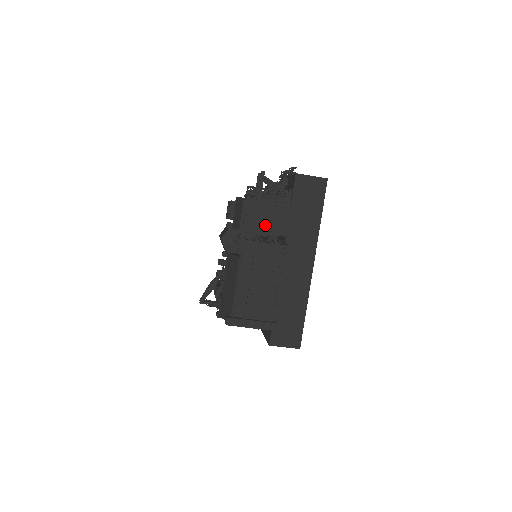
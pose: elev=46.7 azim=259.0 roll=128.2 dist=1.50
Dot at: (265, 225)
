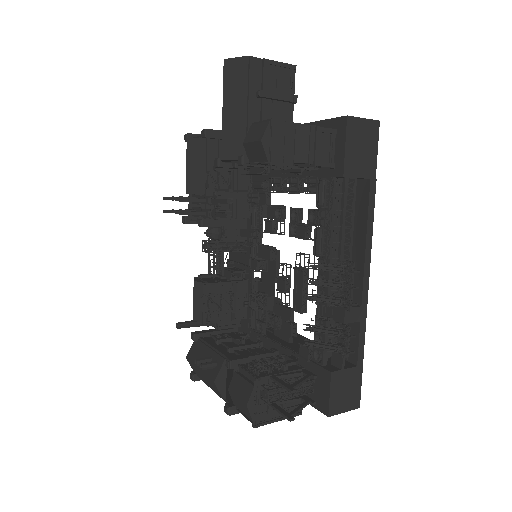
Dot at: occluded
